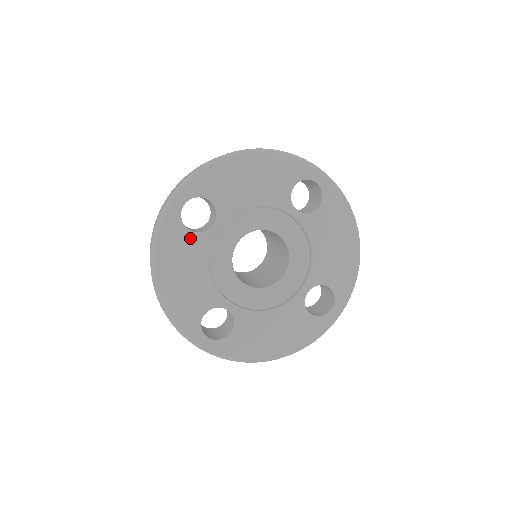
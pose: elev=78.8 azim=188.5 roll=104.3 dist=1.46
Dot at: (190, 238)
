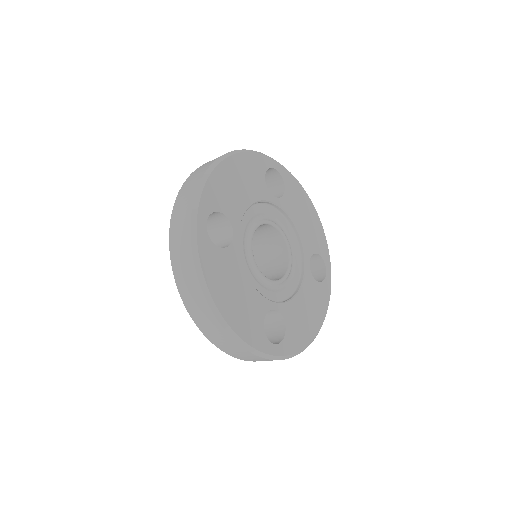
Dot at: (224, 255)
